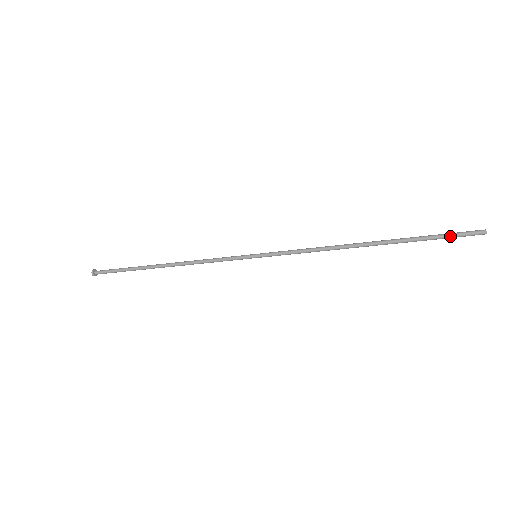
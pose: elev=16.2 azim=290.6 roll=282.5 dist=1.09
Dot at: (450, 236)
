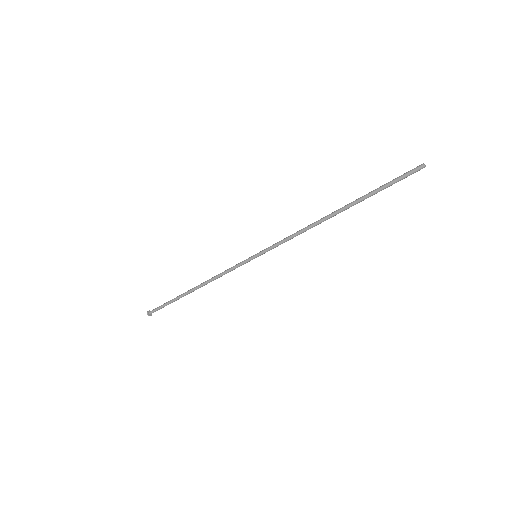
Dot at: (396, 181)
